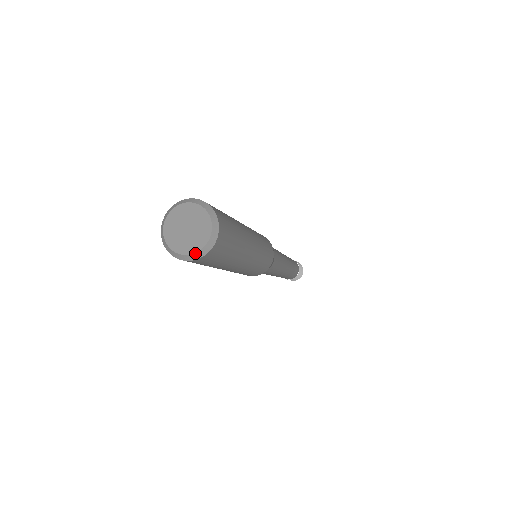
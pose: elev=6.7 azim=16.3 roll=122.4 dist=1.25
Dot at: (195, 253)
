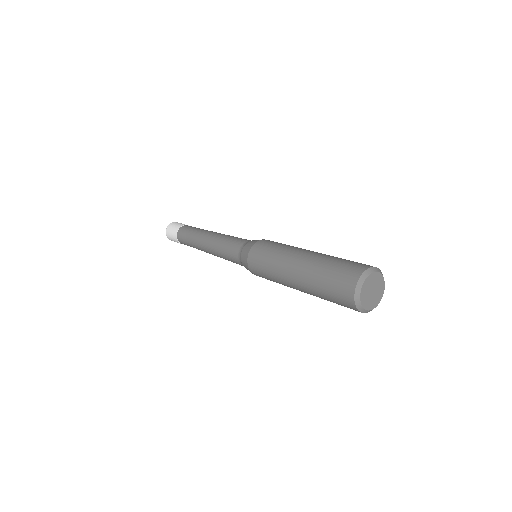
Dot at: (367, 310)
